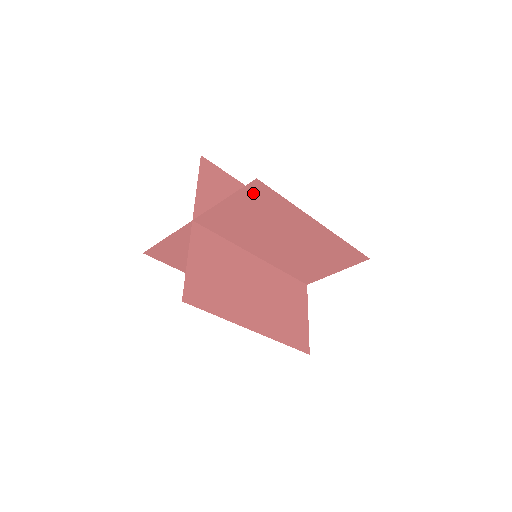
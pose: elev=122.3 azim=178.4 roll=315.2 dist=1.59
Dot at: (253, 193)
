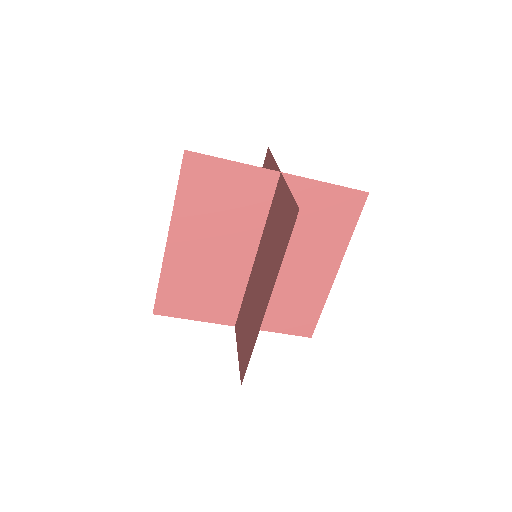
Dot at: (349, 200)
